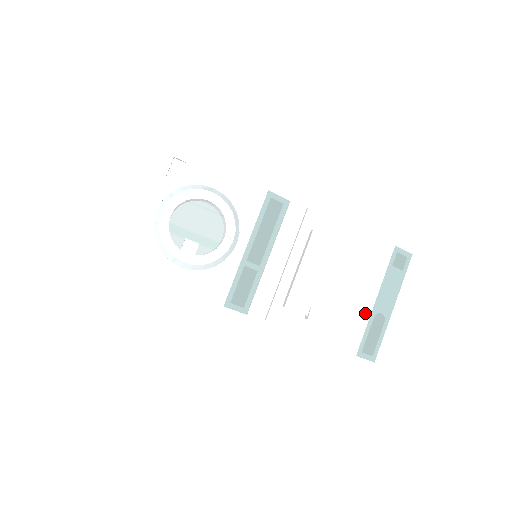
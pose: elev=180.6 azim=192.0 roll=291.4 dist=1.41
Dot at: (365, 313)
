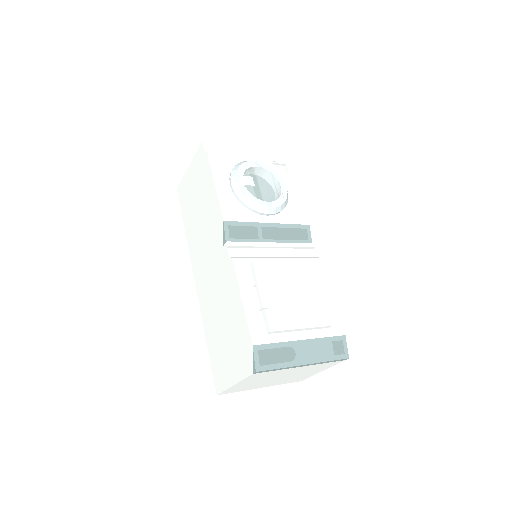
Dot at: (288, 335)
